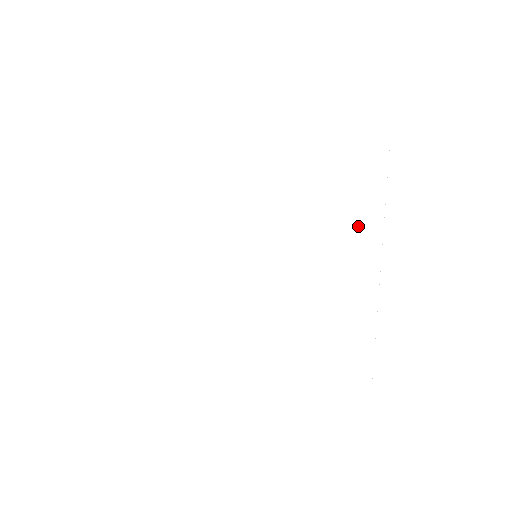
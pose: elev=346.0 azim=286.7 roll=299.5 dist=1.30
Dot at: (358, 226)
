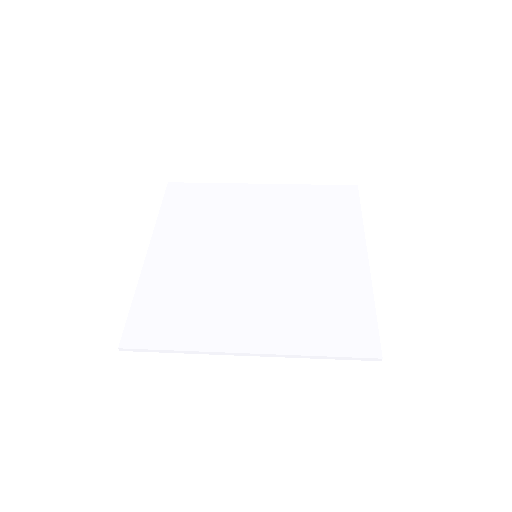
Dot at: (344, 233)
